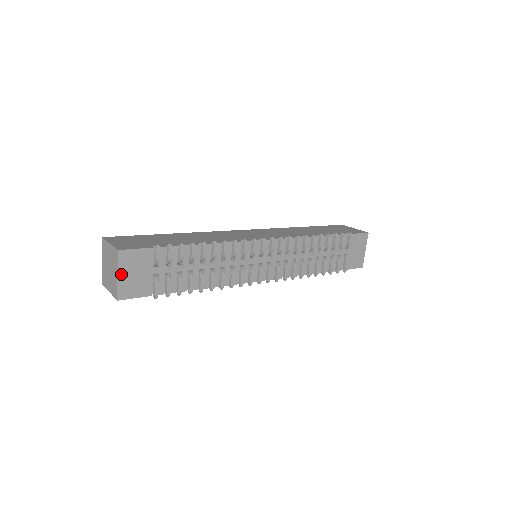
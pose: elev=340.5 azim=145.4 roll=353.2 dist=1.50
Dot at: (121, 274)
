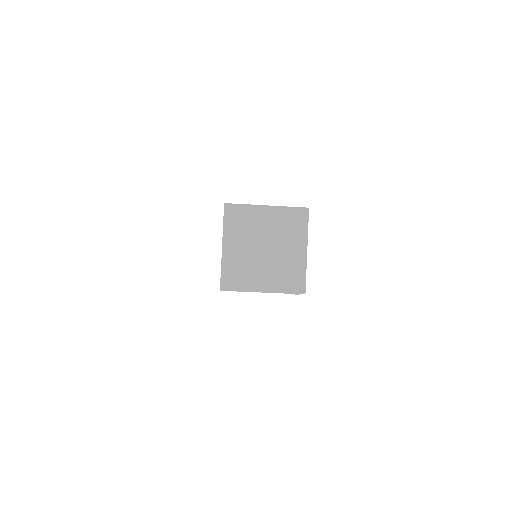
Dot at: (306, 249)
